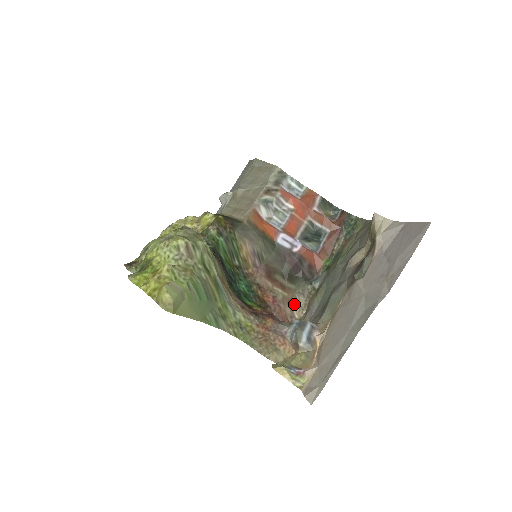
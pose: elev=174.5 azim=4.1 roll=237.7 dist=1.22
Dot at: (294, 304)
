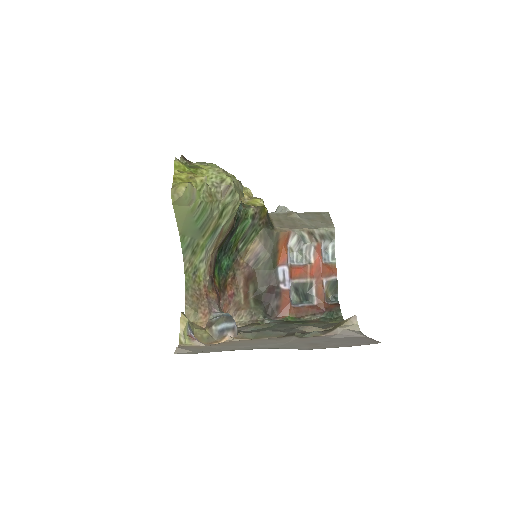
Dot at: (239, 314)
